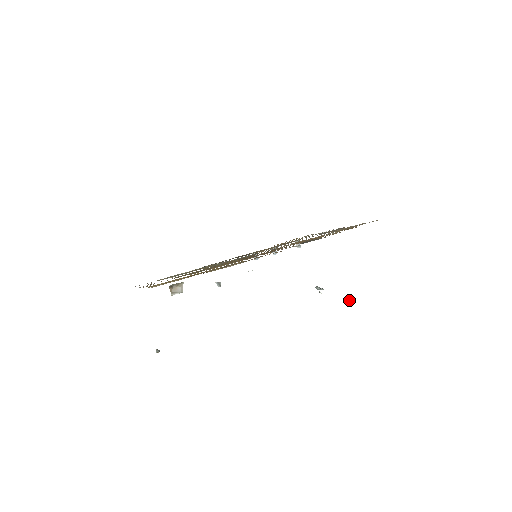
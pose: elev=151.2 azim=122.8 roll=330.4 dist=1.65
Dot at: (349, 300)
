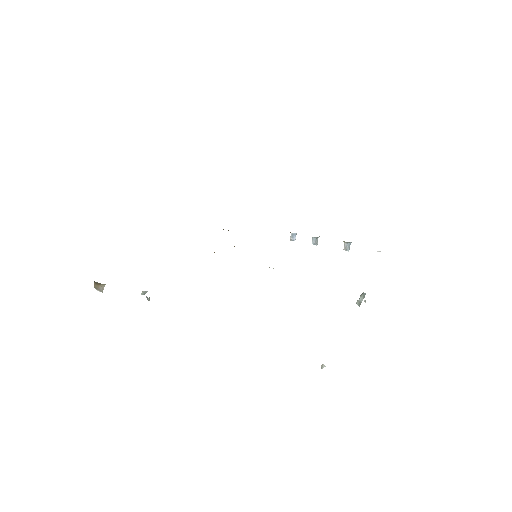
Dot at: (322, 365)
